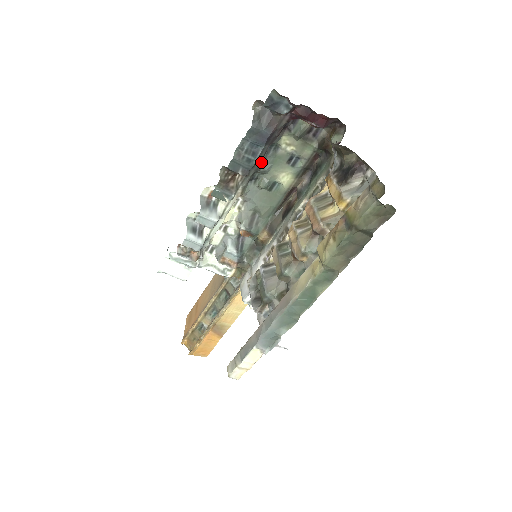
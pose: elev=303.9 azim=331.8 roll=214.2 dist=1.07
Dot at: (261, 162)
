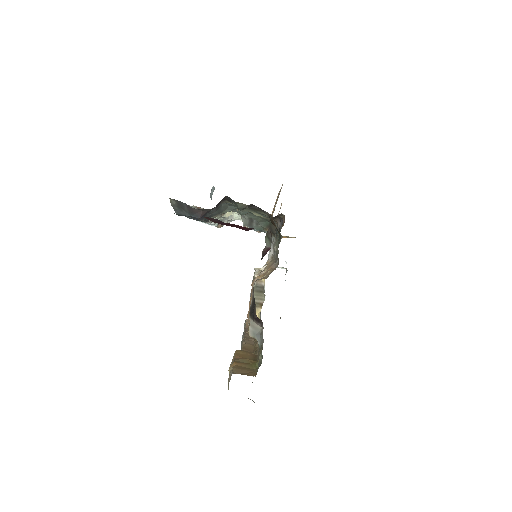
Dot at: (221, 209)
